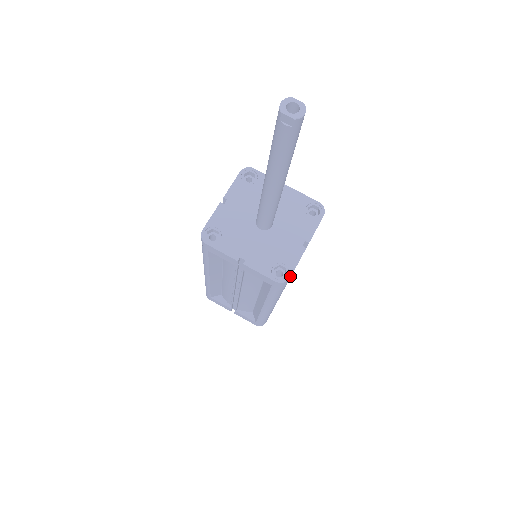
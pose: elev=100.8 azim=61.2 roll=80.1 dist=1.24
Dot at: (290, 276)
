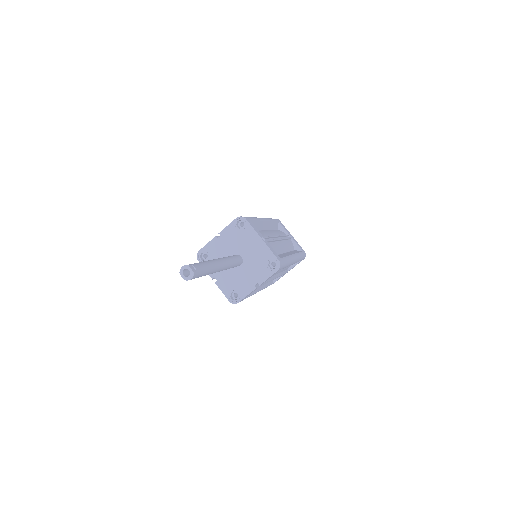
Dot at: (239, 301)
